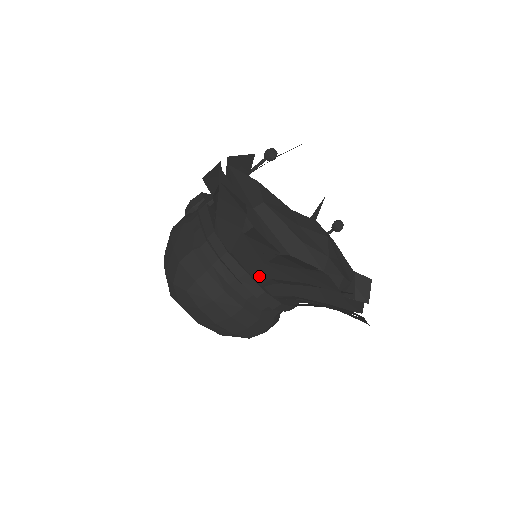
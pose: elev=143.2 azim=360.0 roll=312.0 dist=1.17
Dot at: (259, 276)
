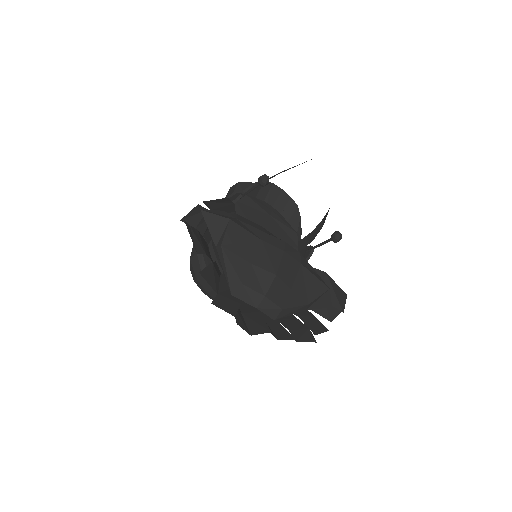
Dot at: occluded
